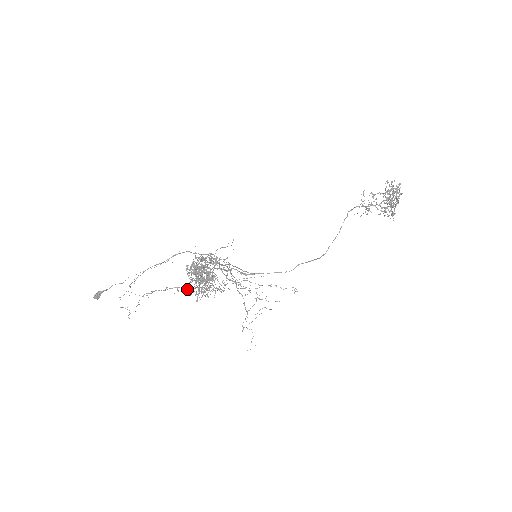
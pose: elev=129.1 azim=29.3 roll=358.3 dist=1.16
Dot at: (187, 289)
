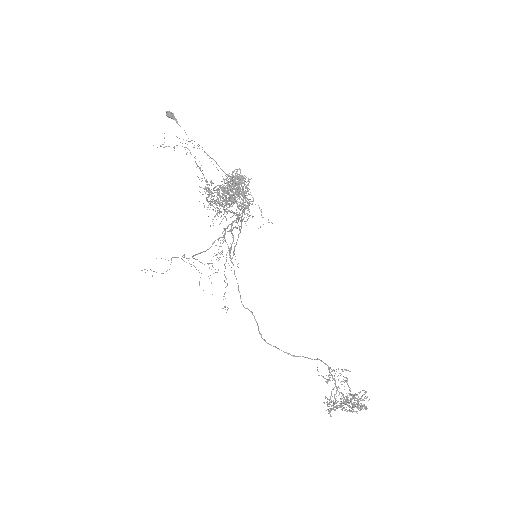
Dot at: occluded
